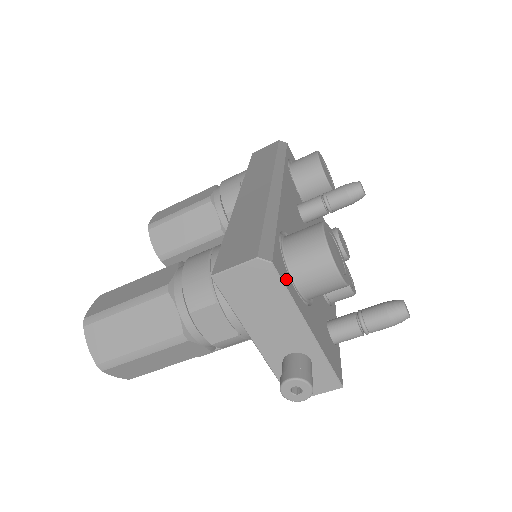
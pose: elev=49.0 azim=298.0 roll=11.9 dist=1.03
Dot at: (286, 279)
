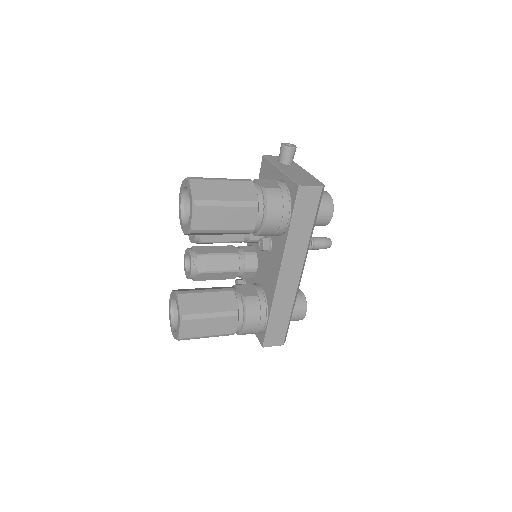
Dot at: occluded
